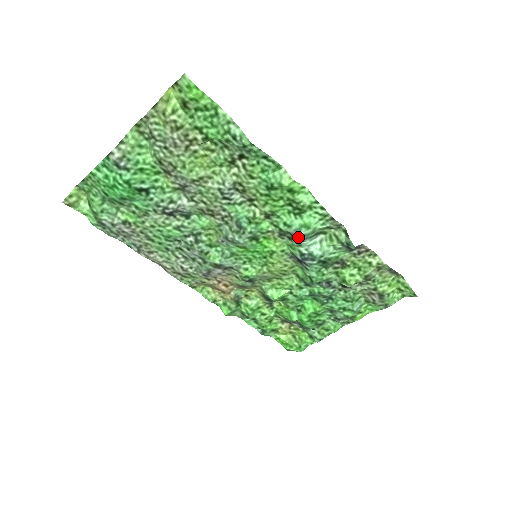
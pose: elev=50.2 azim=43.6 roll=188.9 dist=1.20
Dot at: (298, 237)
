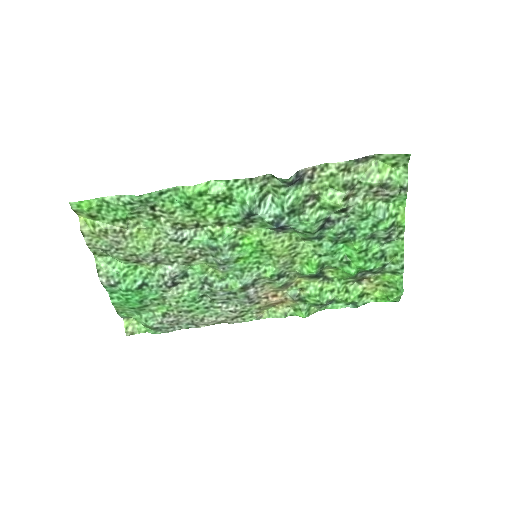
Dot at: (249, 215)
